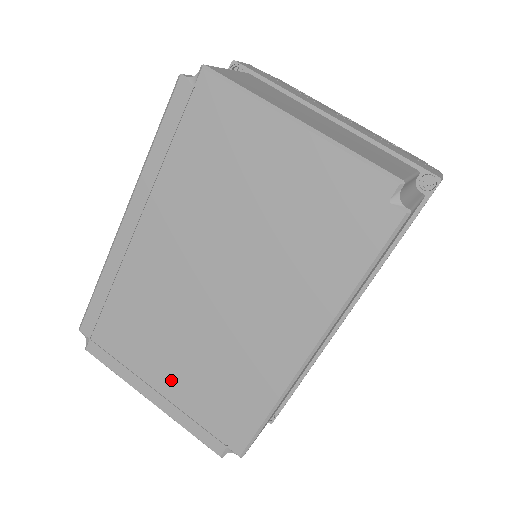
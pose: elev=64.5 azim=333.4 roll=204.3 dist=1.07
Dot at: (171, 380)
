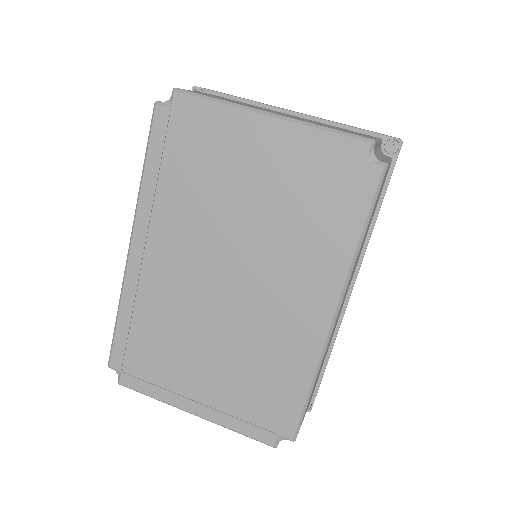
Dot at: (209, 386)
